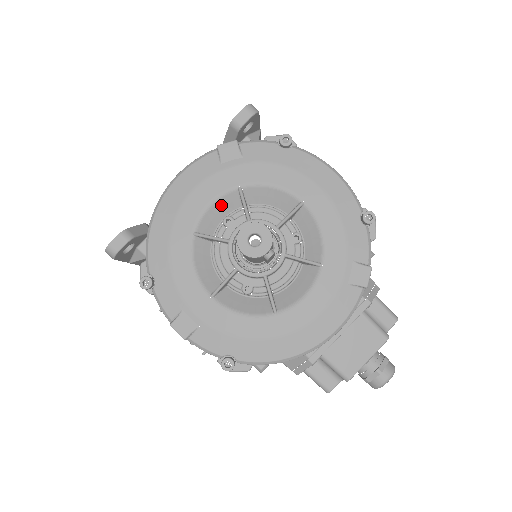
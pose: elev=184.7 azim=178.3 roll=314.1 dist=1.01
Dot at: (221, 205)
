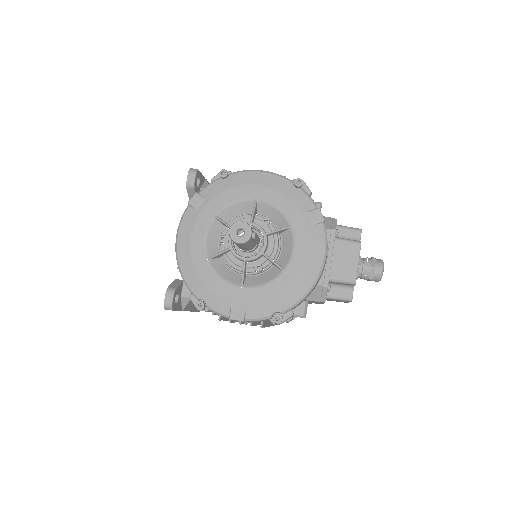
Dot at: (212, 233)
